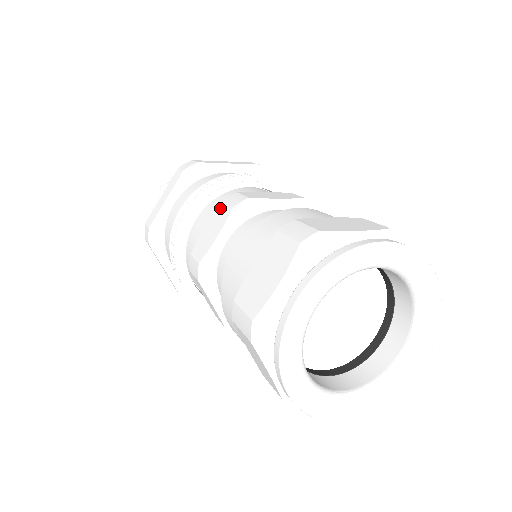
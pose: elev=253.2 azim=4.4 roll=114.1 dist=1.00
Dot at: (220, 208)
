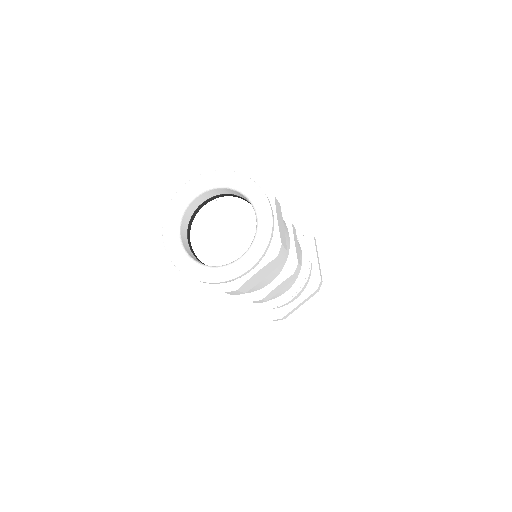
Dot at: occluded
